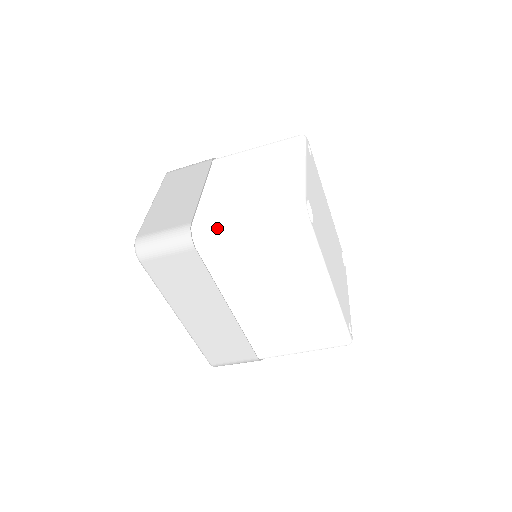
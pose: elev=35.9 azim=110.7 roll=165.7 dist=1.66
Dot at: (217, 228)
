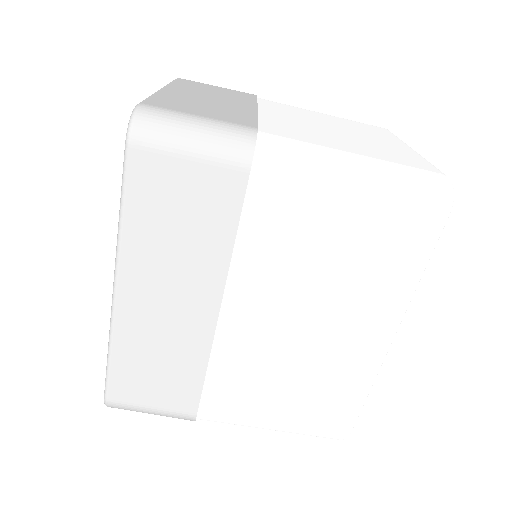
Dot at: (305, 156)
